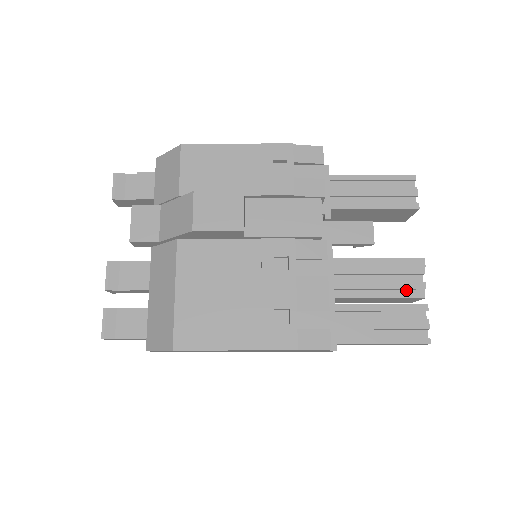
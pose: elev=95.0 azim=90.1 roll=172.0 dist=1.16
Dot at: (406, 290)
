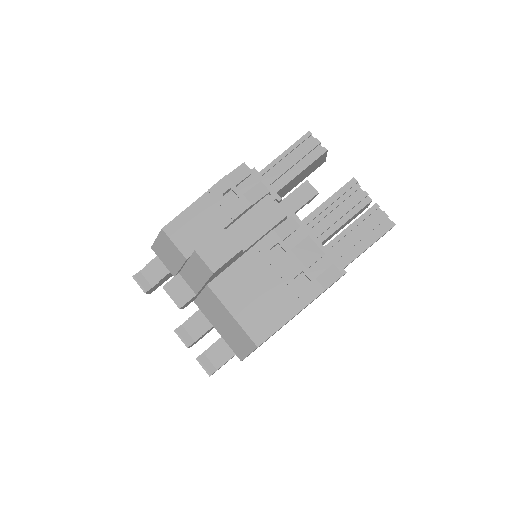
Dot at: (358, 205)
